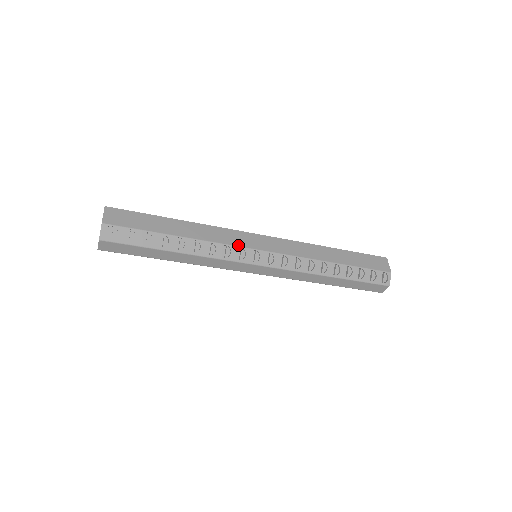
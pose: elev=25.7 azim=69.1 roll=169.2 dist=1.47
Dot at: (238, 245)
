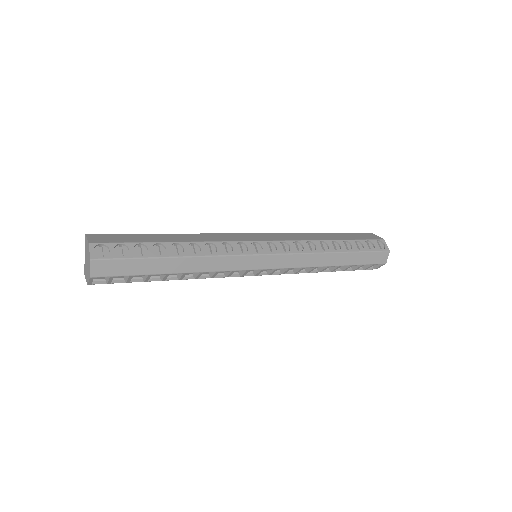
Dot at: (236, 240)
